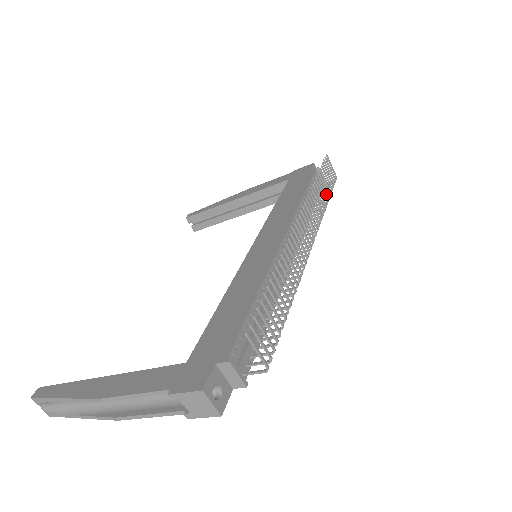
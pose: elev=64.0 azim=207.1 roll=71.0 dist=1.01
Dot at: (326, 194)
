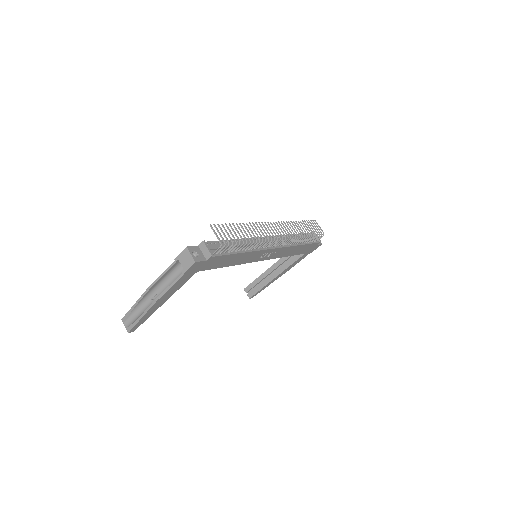
Dot at: (307, 232)
